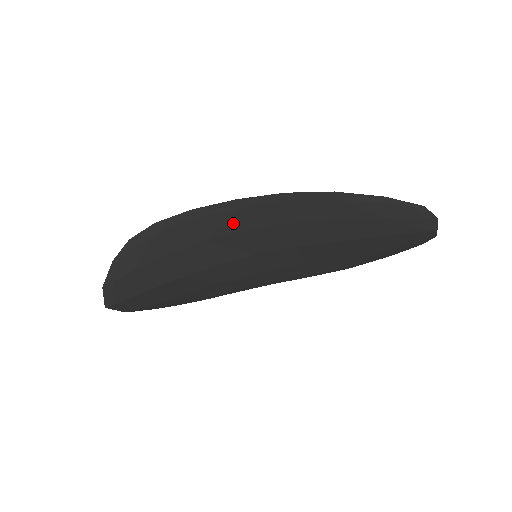
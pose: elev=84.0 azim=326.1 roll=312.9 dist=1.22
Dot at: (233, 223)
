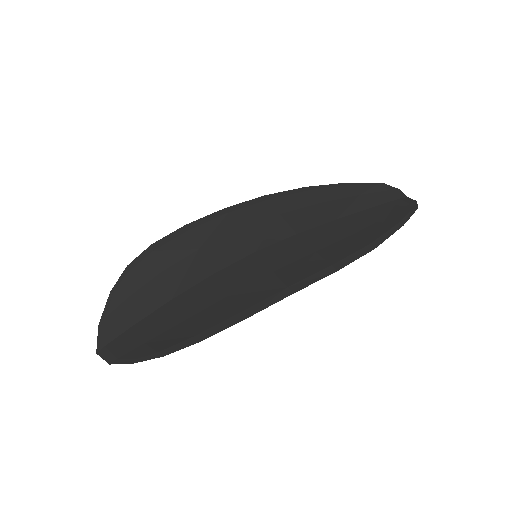
Dot at: (269, 287)
